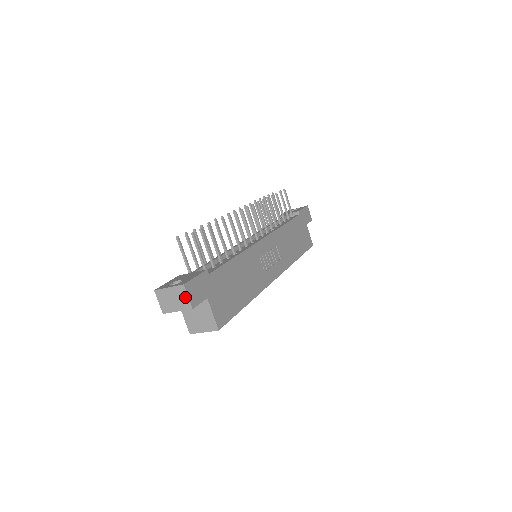
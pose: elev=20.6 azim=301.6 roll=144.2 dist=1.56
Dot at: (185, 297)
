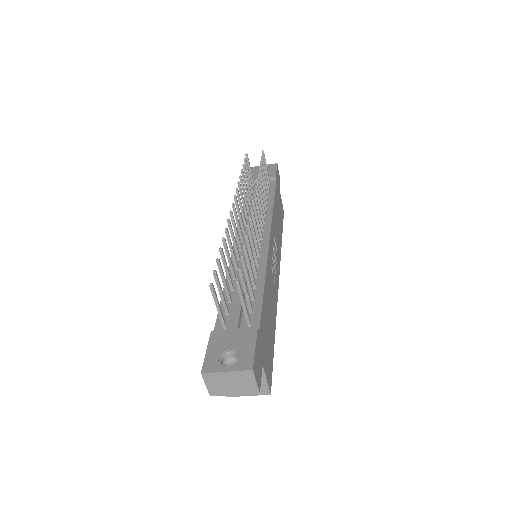
Dot at: (251, 382)
